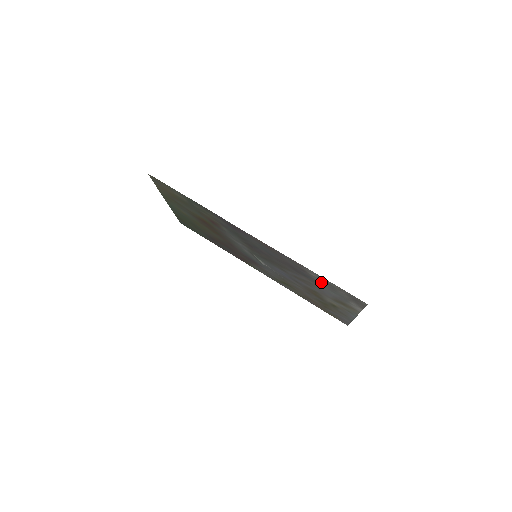
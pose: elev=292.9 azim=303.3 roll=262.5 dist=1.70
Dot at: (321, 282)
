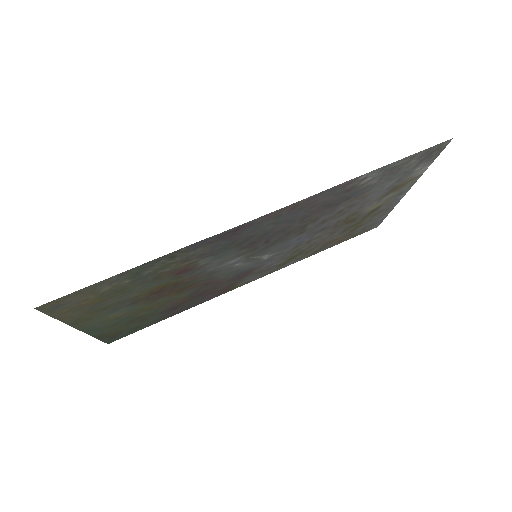
Dot at: (376, 181)
